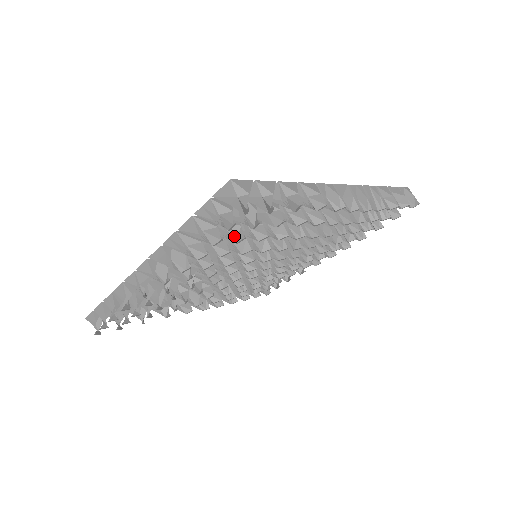
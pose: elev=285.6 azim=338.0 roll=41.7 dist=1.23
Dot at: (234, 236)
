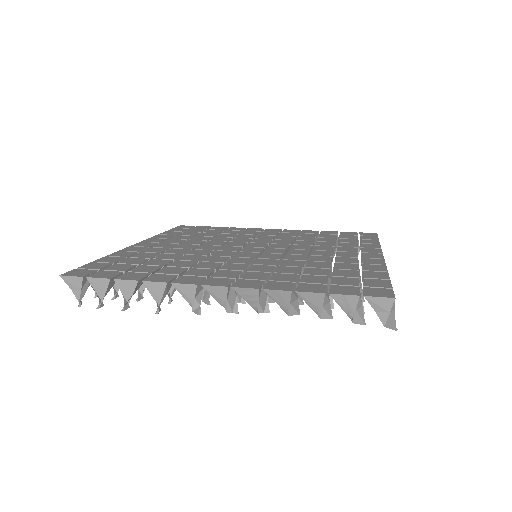
Dot at: occluded
